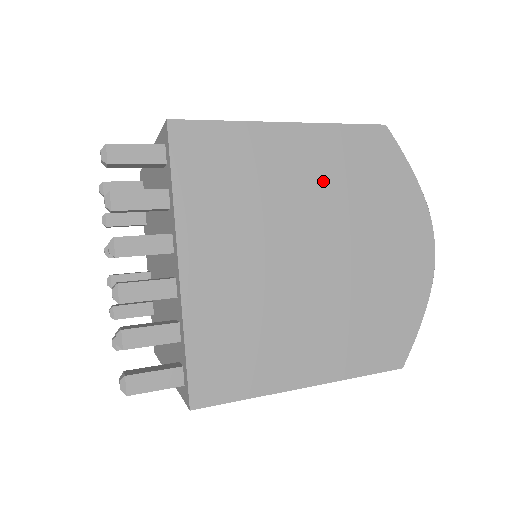
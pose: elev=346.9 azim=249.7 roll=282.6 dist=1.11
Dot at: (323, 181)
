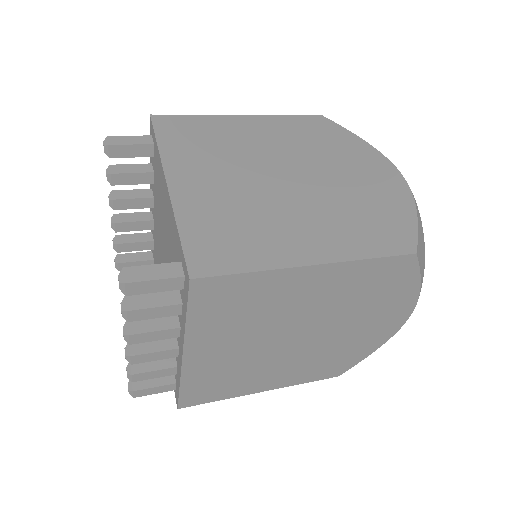
Dot at: (329, 298)
